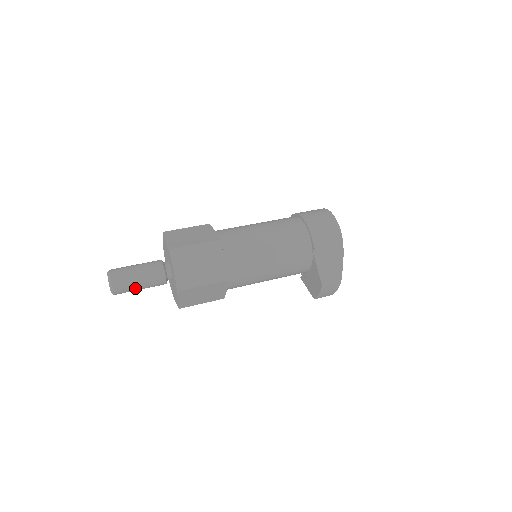
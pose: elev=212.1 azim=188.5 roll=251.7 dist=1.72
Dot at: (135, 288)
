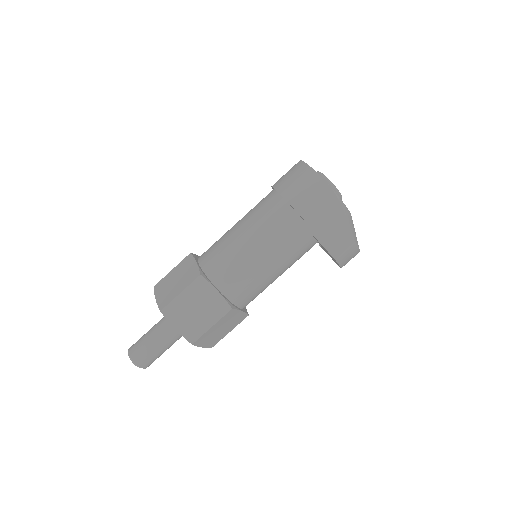
Dot at: (159, 354)
